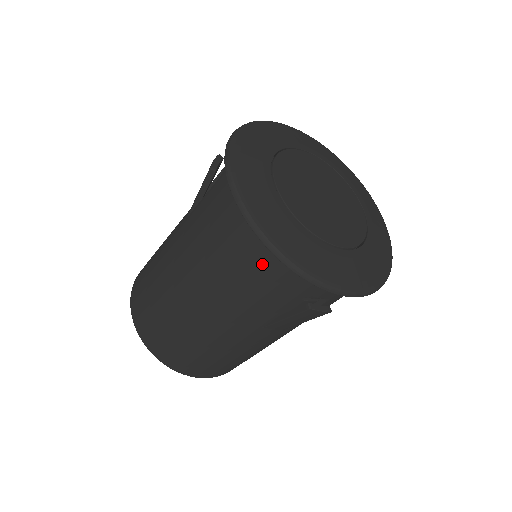
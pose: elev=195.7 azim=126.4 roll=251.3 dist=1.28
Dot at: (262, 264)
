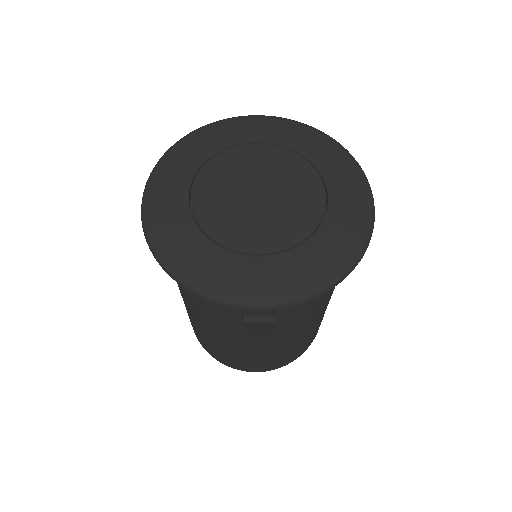
Dot at: occluded
